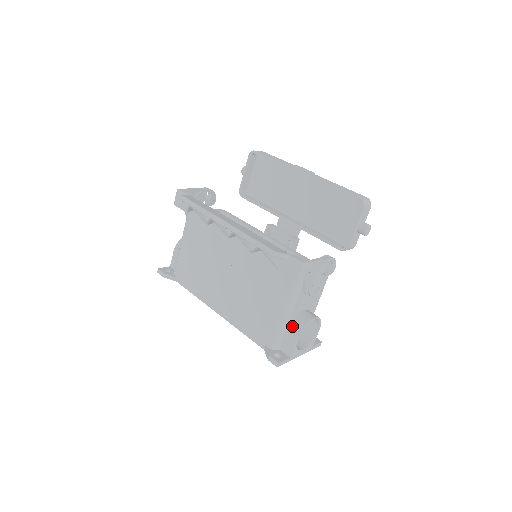
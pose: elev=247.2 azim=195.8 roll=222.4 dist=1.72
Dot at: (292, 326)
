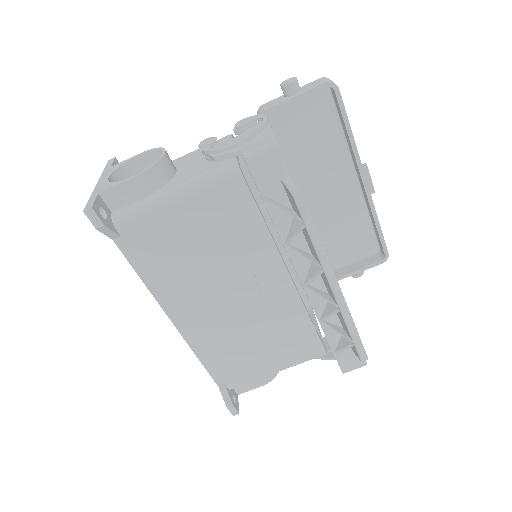
Dot at: occluded
